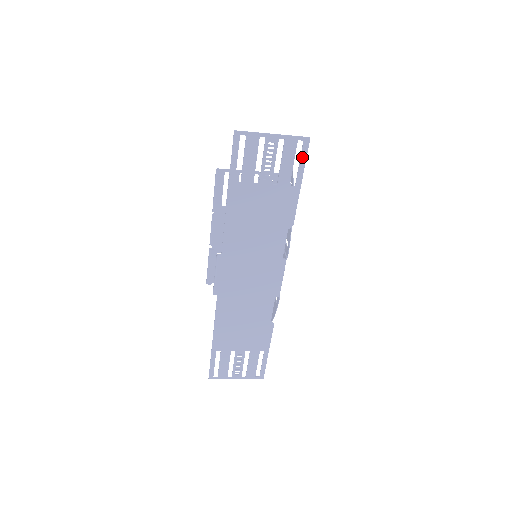
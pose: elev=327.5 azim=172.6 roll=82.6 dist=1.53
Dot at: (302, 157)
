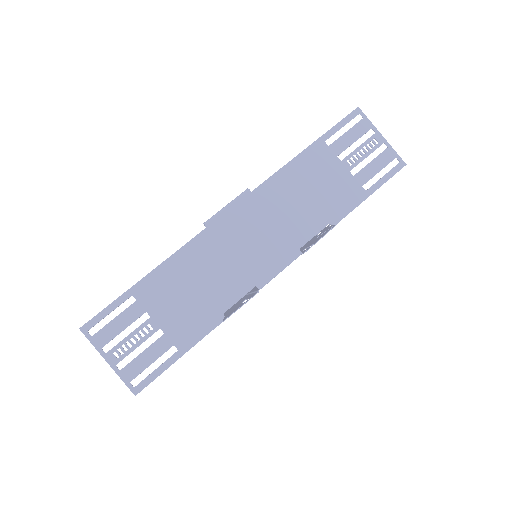
Dot at: (389, 173)
